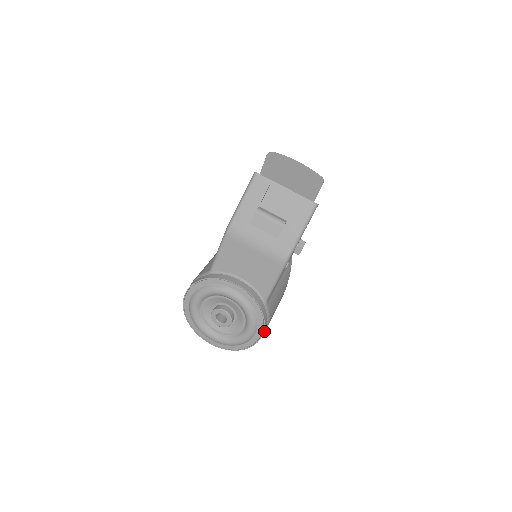
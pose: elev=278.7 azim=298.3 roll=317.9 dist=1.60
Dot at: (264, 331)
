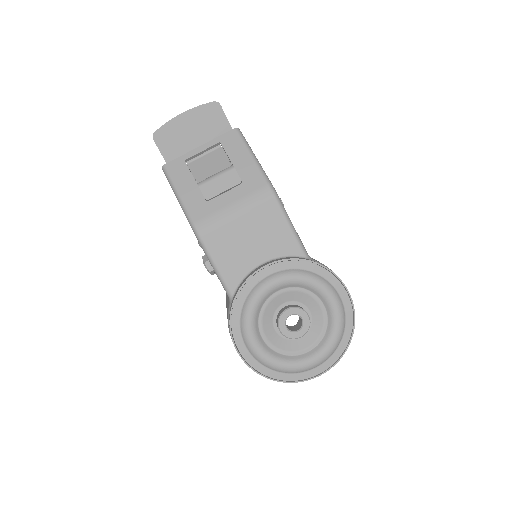
Dot at: occluded
